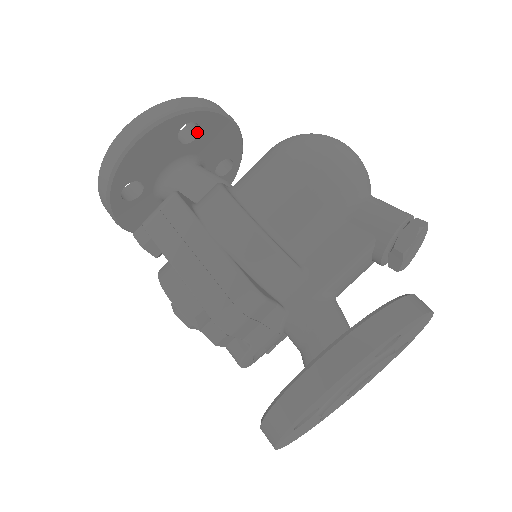
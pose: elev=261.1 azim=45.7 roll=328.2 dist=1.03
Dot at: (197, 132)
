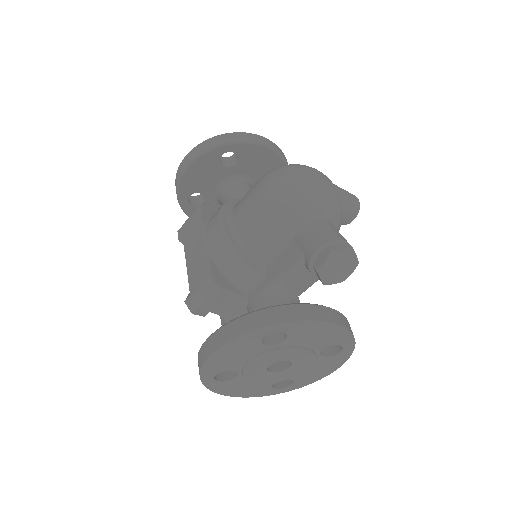
Dot at: (238, 158)
